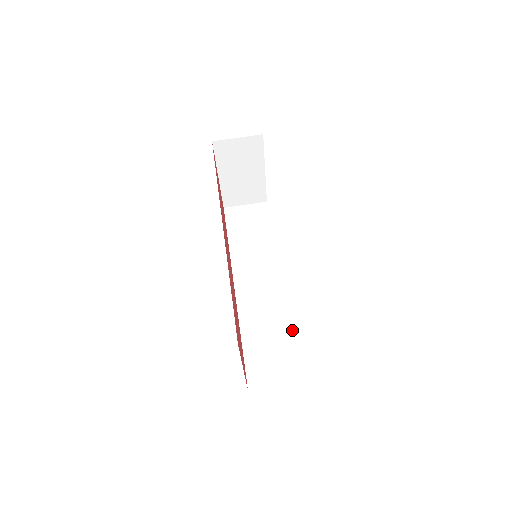
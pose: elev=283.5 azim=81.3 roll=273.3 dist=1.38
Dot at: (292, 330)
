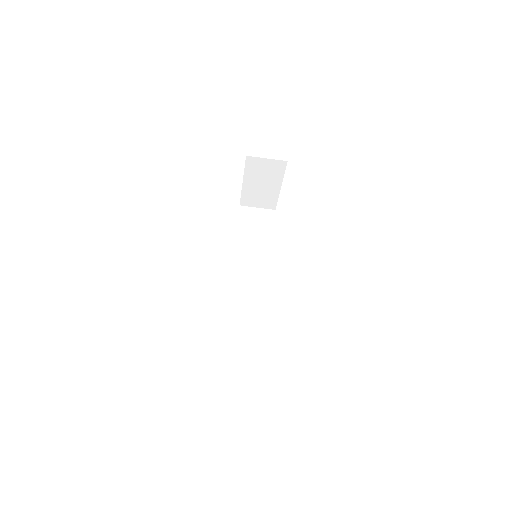
Dot at: (268, 319)
